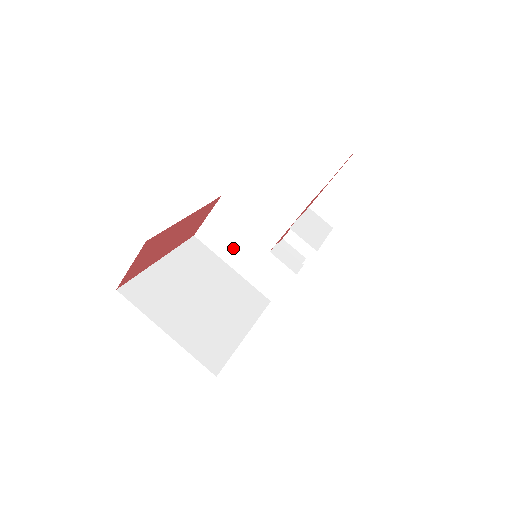
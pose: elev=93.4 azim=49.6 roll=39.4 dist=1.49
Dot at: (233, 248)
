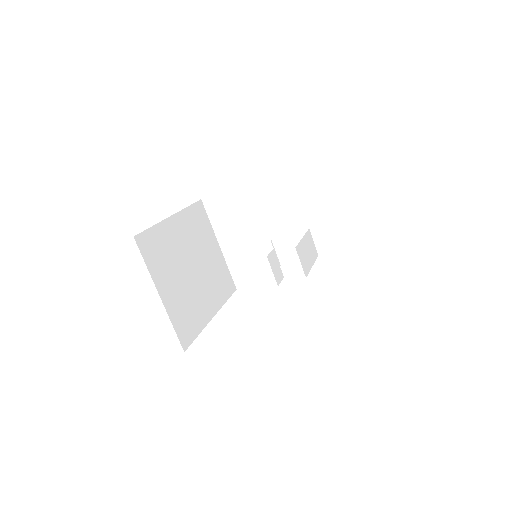
Dot at: (231, 230)
